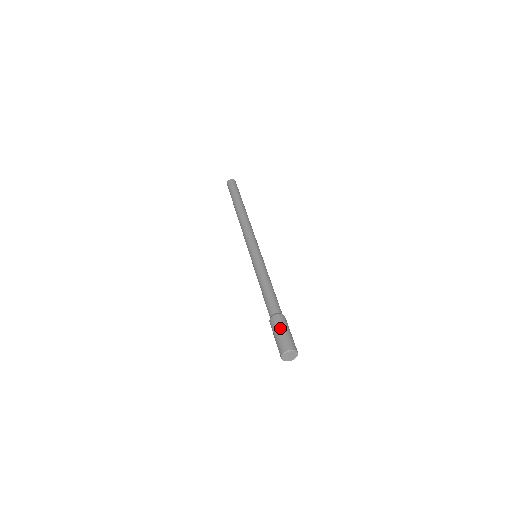
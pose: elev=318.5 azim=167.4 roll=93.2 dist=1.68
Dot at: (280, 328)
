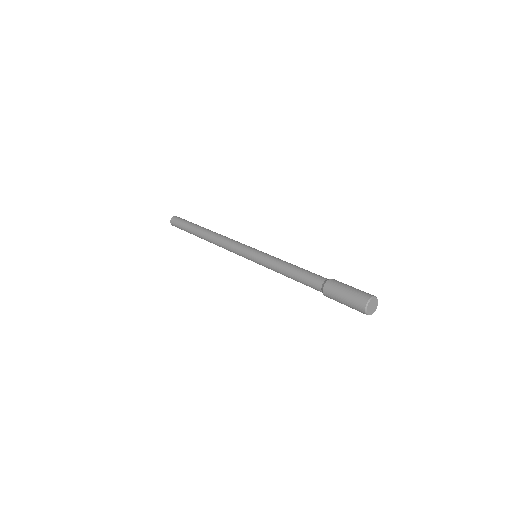
Dot at: (341, 290)
